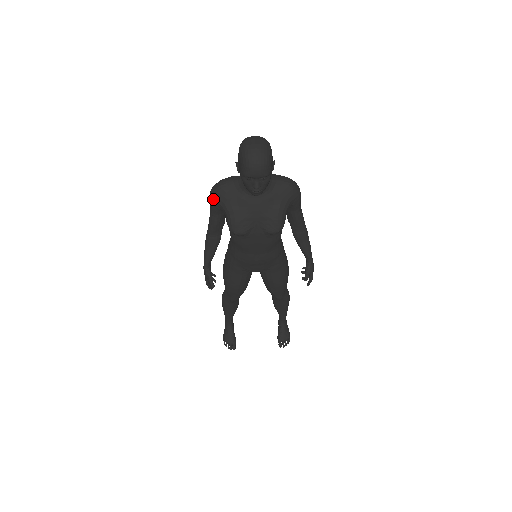
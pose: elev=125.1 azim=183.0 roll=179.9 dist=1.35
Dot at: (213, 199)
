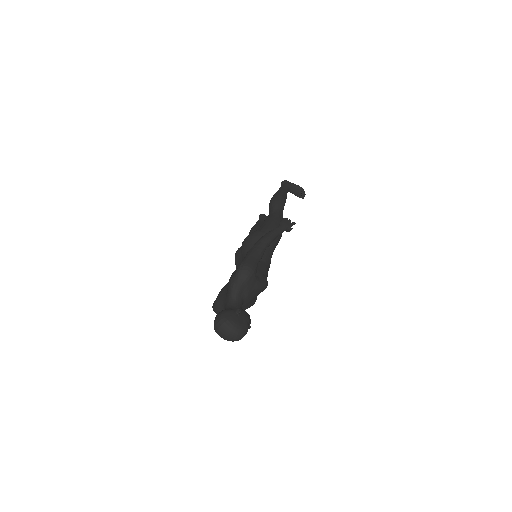
Dot at: occluded
